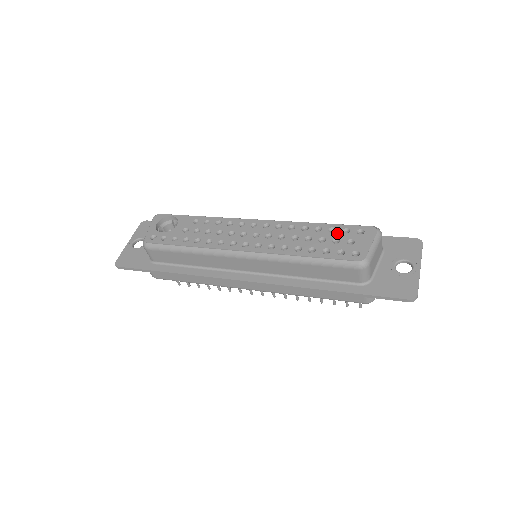
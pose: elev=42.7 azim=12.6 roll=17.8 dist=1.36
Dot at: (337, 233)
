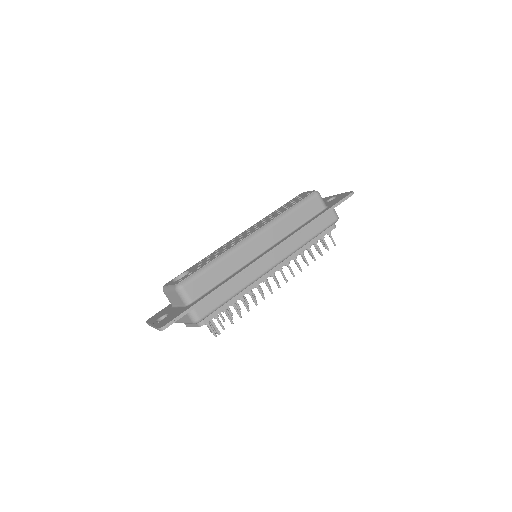
Dot at: (288, 203)
